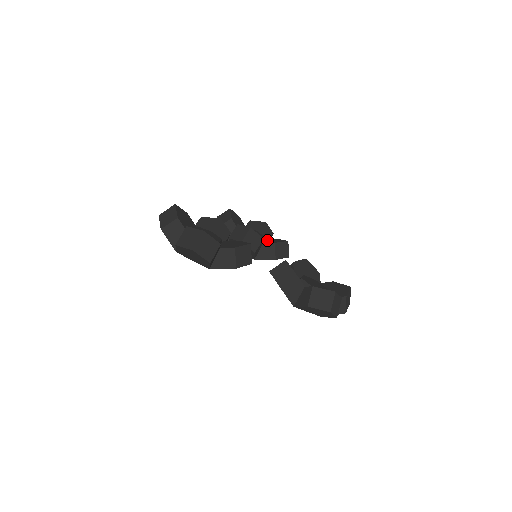
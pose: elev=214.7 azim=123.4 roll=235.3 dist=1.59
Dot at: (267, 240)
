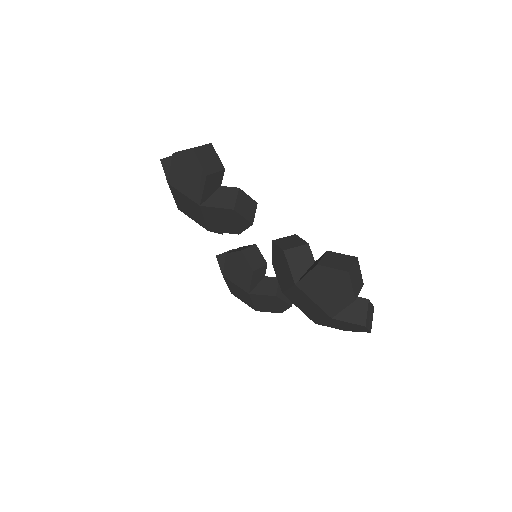
Dot at: occluded
